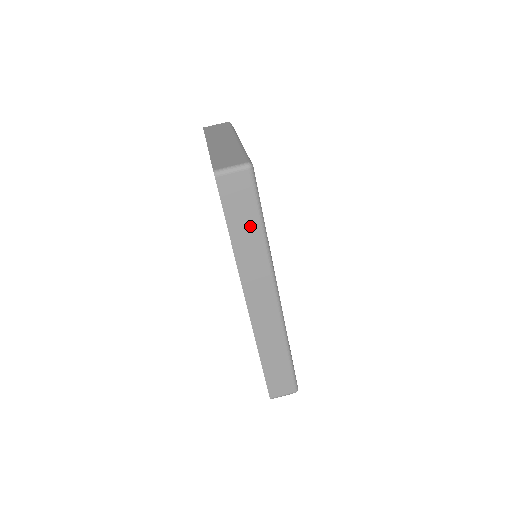
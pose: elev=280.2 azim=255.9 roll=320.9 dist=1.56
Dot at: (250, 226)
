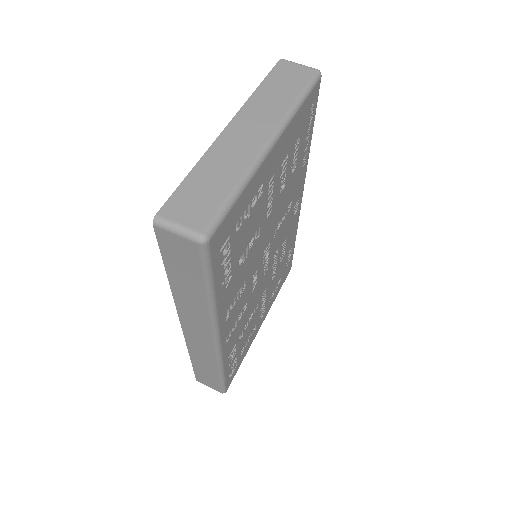
Dot at: (193, 285)
